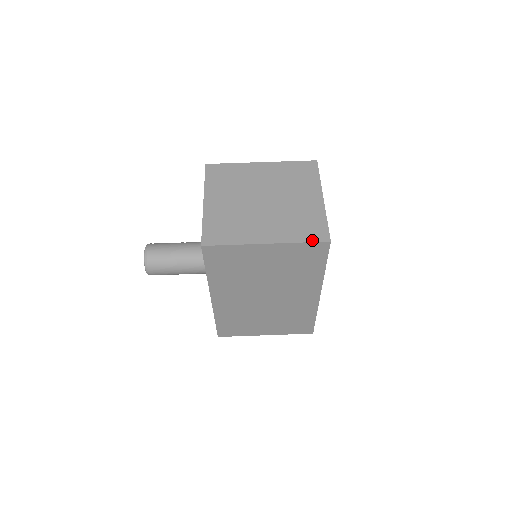
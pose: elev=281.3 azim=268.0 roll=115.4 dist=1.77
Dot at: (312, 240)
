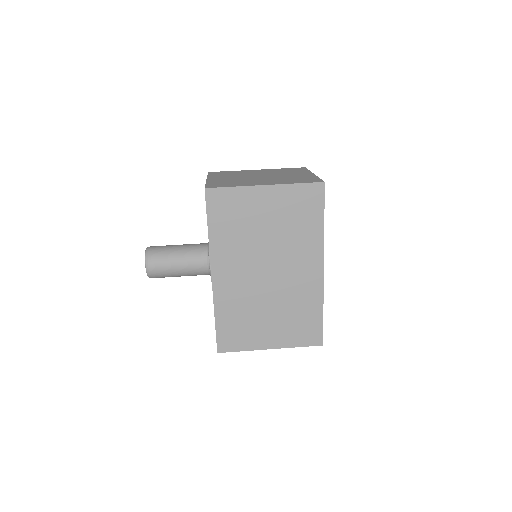
Dot at: (307, 182)
